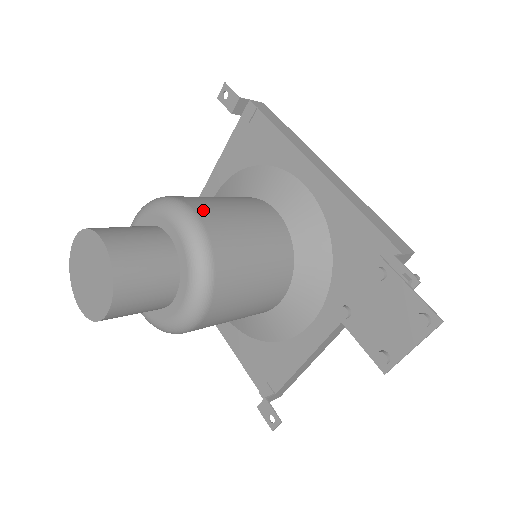
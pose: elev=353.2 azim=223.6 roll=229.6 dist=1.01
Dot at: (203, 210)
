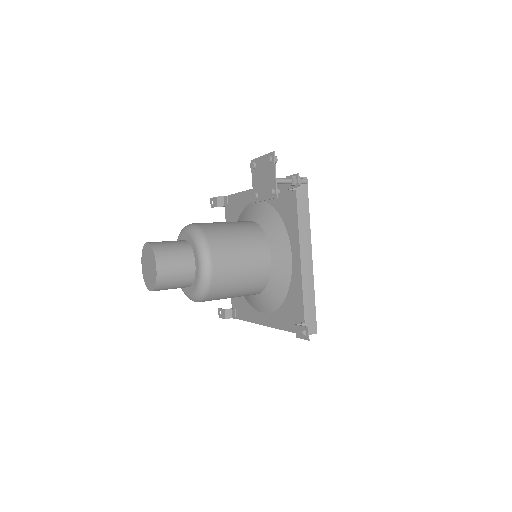
Dot at: occluded
